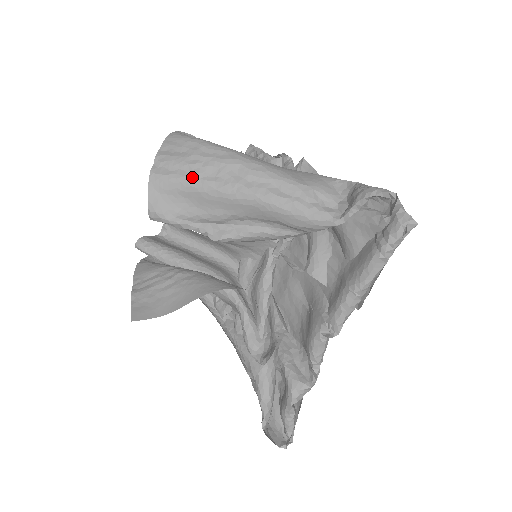
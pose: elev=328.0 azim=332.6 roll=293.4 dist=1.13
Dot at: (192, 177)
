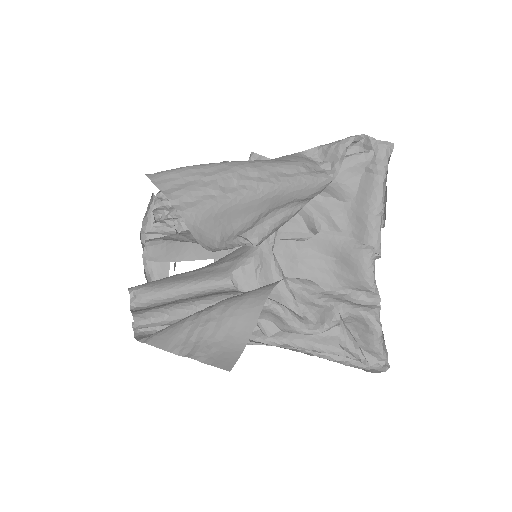
Dot at: (218, 196)
